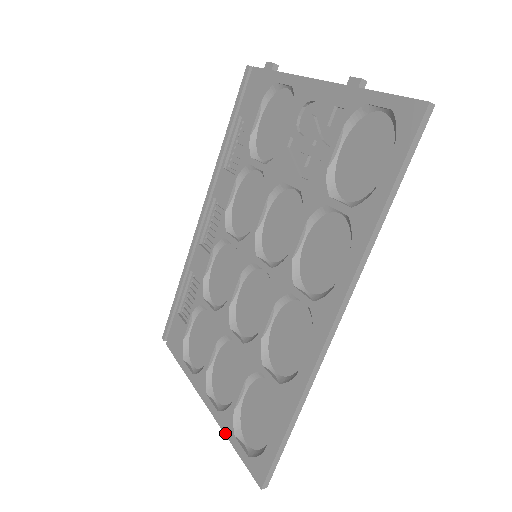
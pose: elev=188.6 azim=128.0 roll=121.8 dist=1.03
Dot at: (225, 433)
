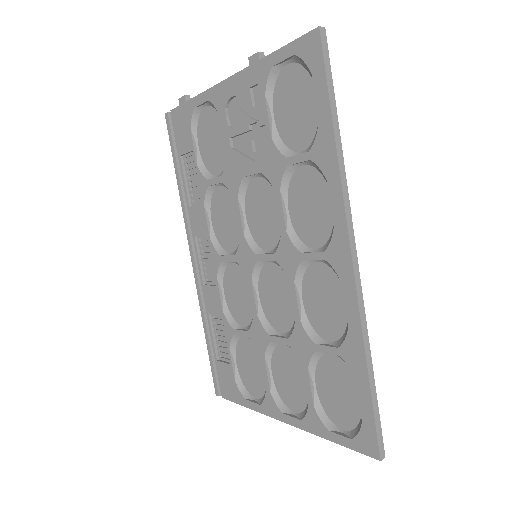
Dot at: (318, 435)
